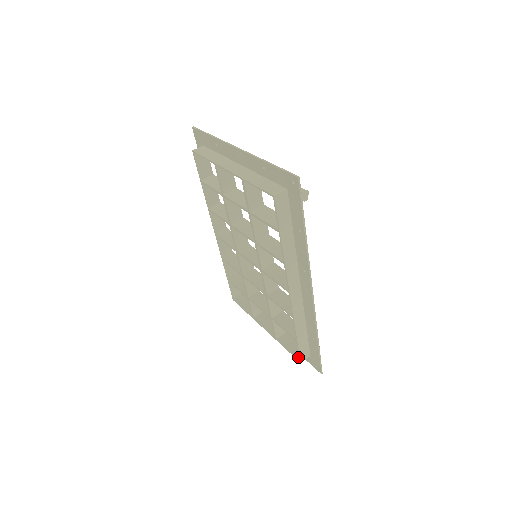
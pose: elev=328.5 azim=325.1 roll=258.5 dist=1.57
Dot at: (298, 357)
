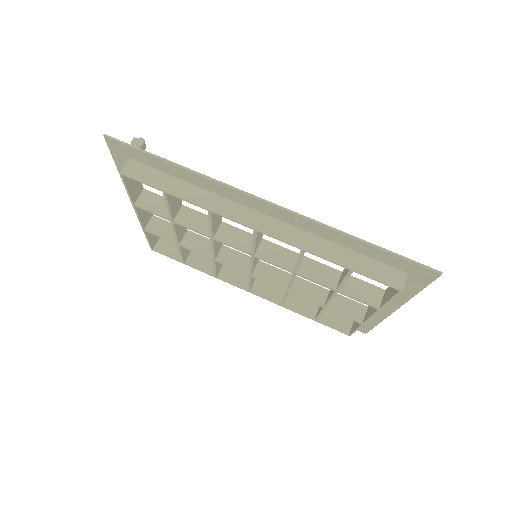
Dot at: (397, 290)
